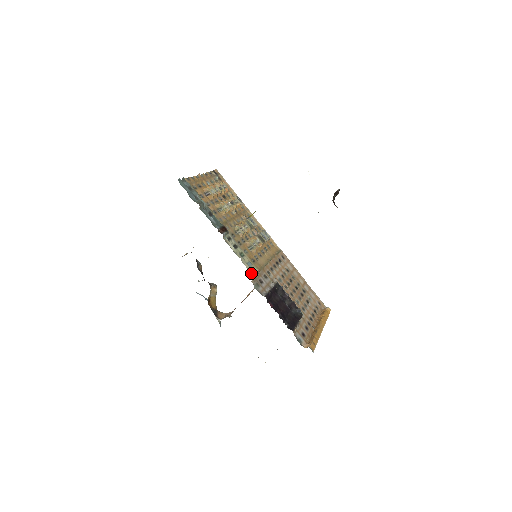
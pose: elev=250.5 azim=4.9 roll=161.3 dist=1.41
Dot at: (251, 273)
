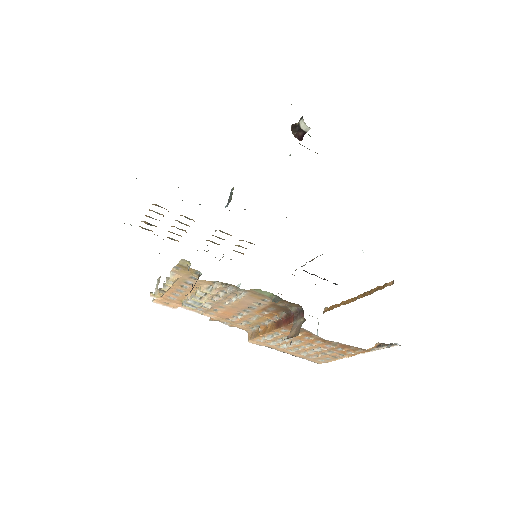
Dot at: occluded
